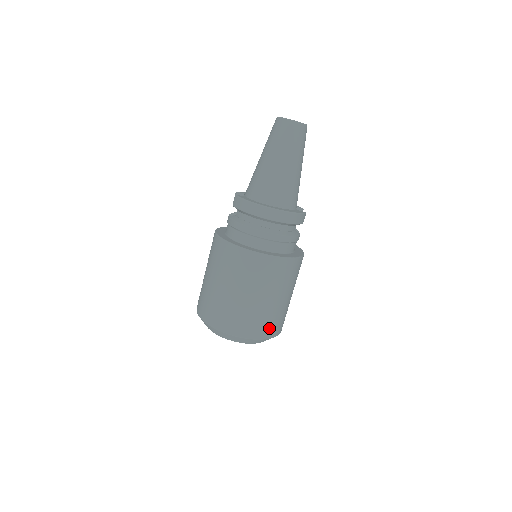
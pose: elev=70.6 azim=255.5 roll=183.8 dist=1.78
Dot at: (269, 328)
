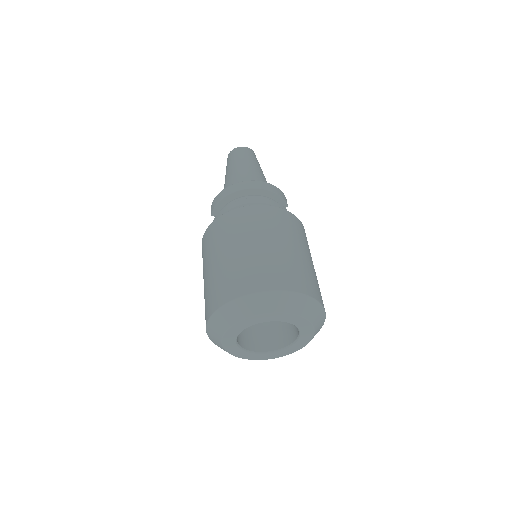
Dot at: (300, 281)
